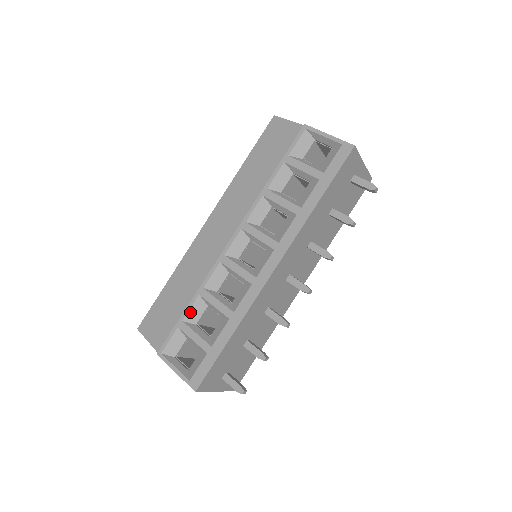
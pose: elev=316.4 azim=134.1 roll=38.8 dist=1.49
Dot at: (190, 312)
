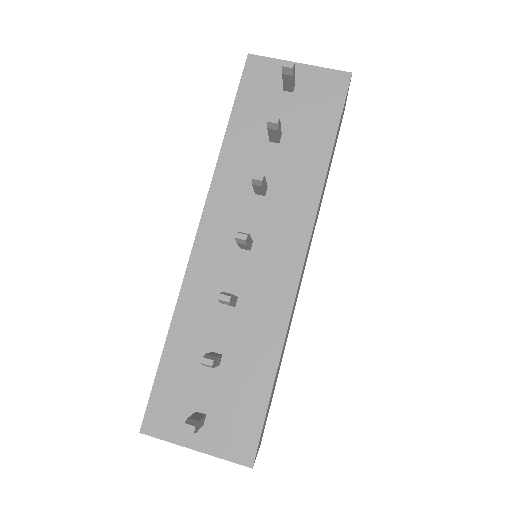
Dot at: occluded
